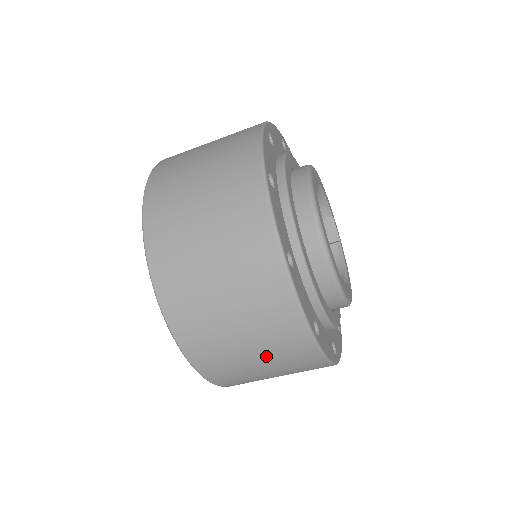
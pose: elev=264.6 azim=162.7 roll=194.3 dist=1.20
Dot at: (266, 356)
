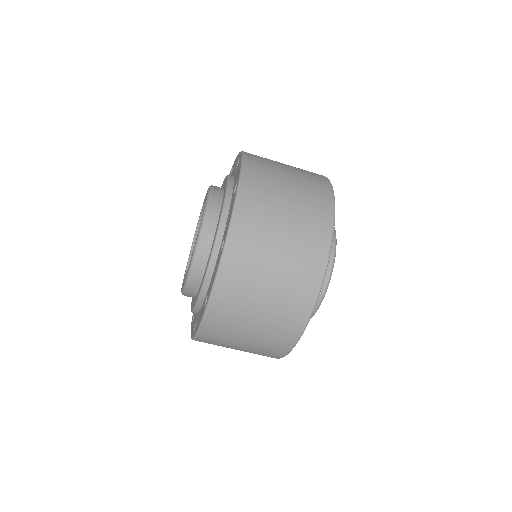
Dot at: (285, 264)
